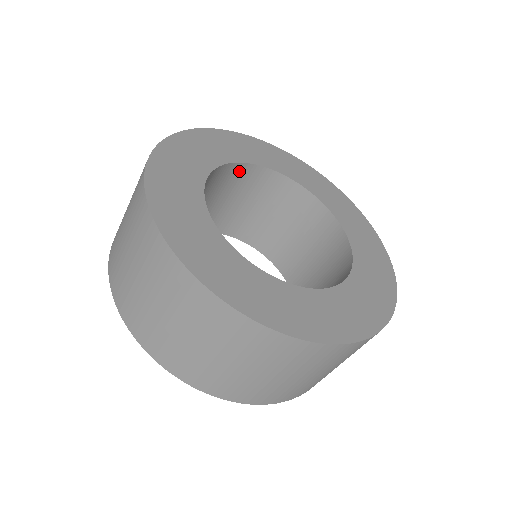
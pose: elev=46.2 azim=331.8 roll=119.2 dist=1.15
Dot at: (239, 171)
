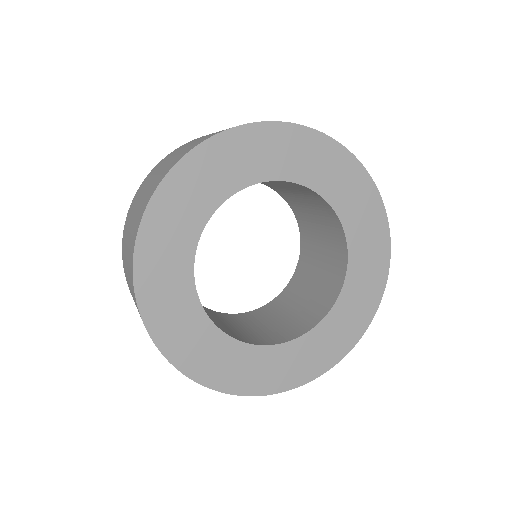
Dot at: (305, 188)
